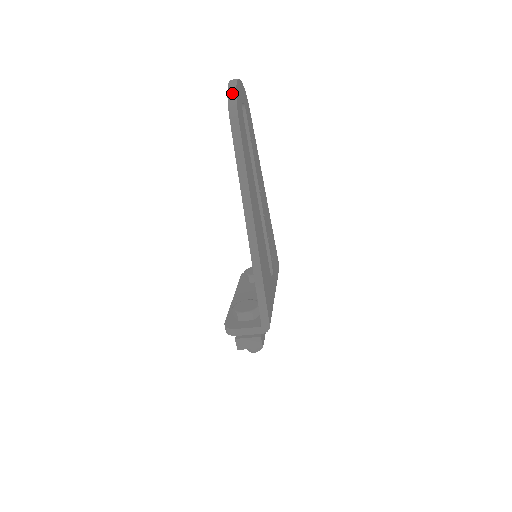
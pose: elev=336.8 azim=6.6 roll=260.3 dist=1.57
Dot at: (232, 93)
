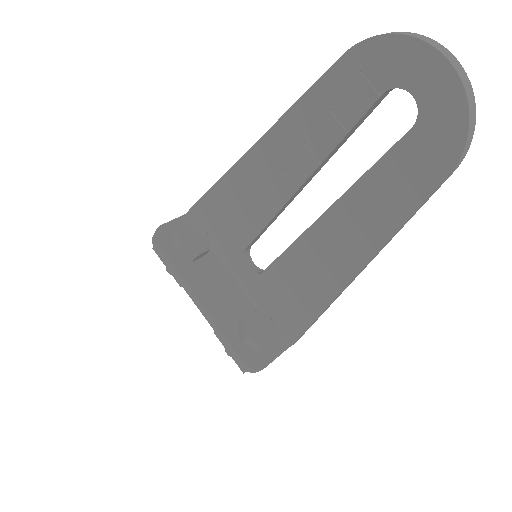
Dot at: (473, 122)
